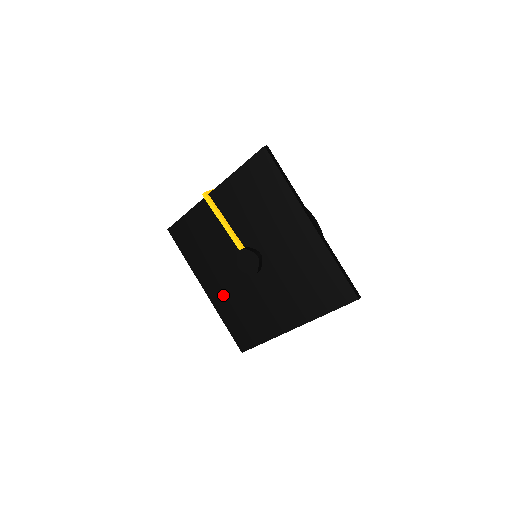
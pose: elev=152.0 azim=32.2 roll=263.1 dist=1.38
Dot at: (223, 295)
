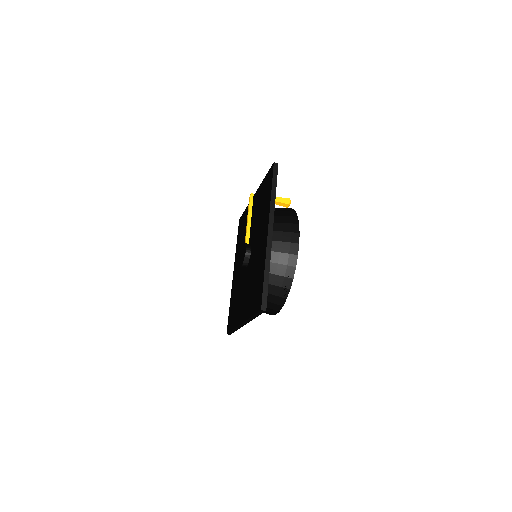
Dot at: (235, 281)
